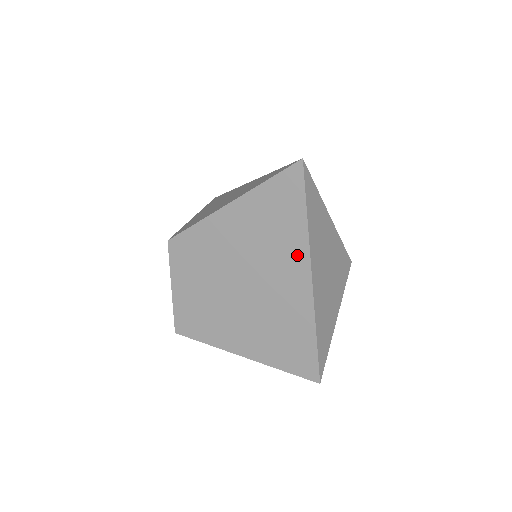
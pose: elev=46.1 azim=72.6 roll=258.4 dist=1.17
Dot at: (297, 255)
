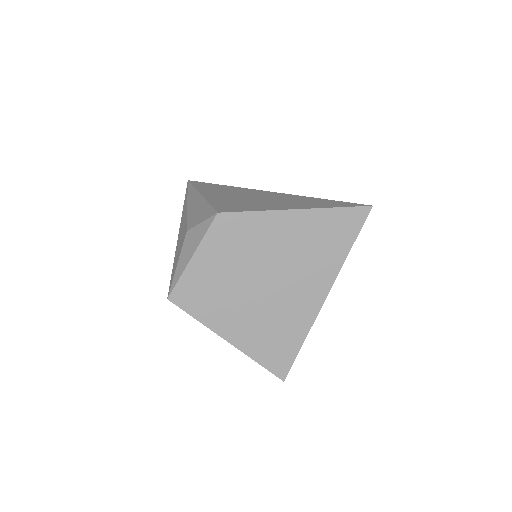
Dot at: (327, 273)
